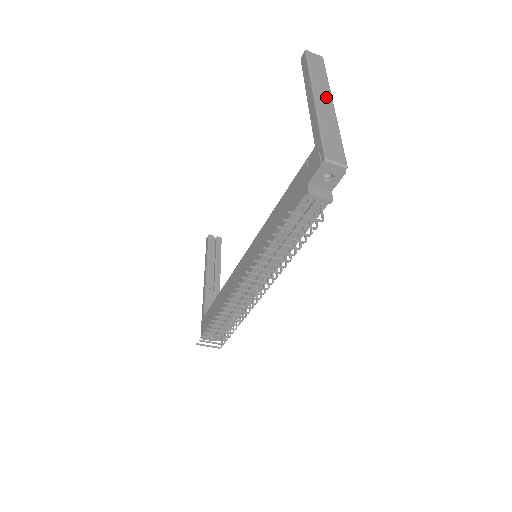
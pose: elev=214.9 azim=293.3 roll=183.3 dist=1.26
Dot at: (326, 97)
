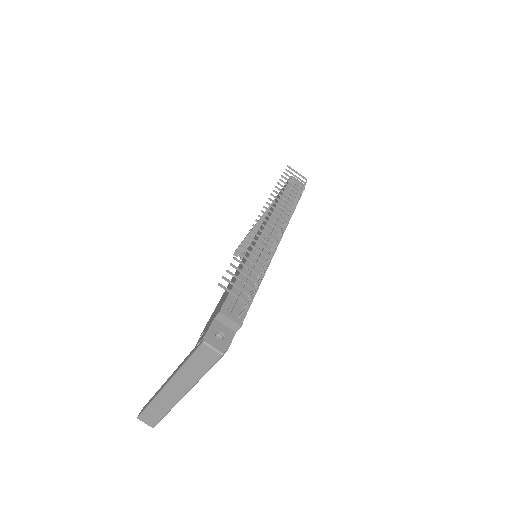
Dot at: occluded
